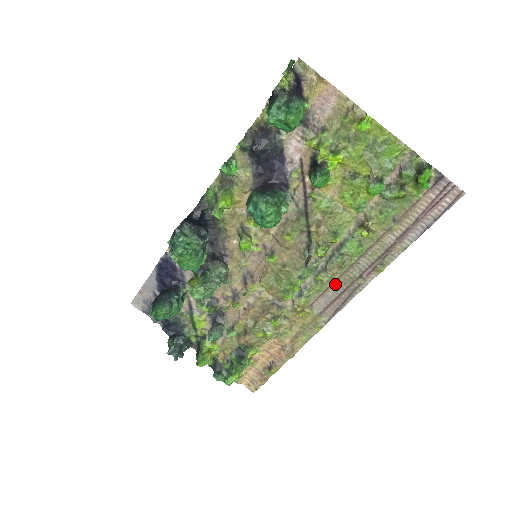
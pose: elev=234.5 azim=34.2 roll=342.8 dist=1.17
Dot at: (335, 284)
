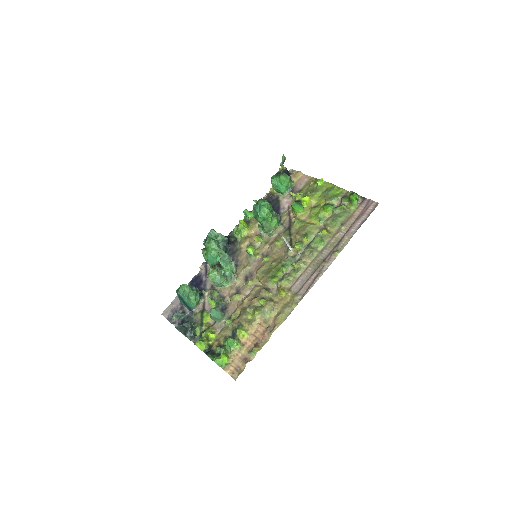
Dot at: (307, 270)
